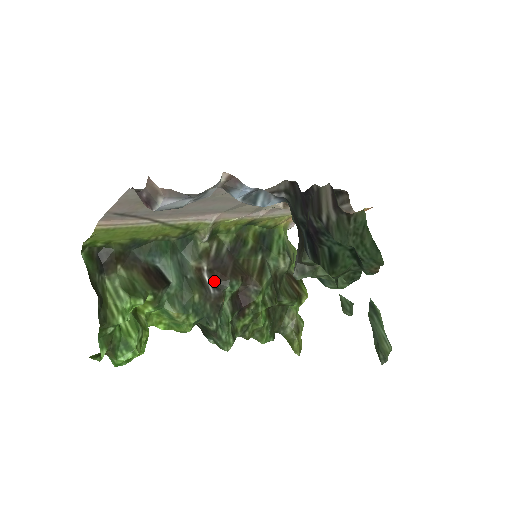
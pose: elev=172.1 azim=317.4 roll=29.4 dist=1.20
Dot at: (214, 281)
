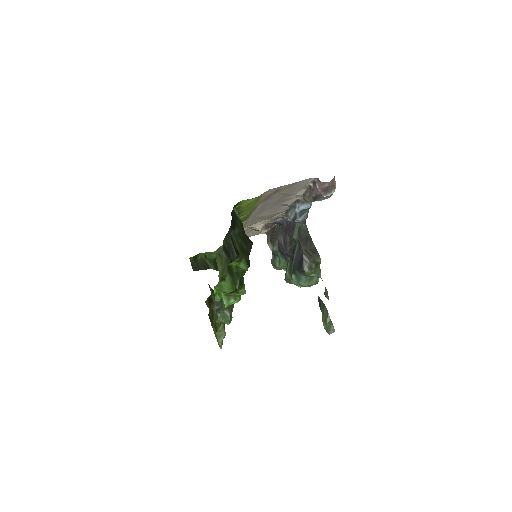
Dot at: occluded
